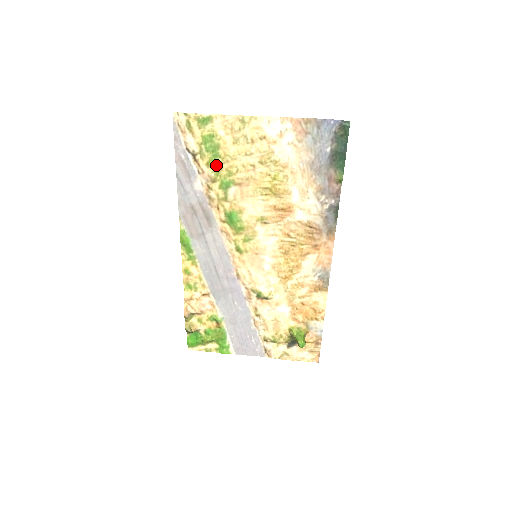
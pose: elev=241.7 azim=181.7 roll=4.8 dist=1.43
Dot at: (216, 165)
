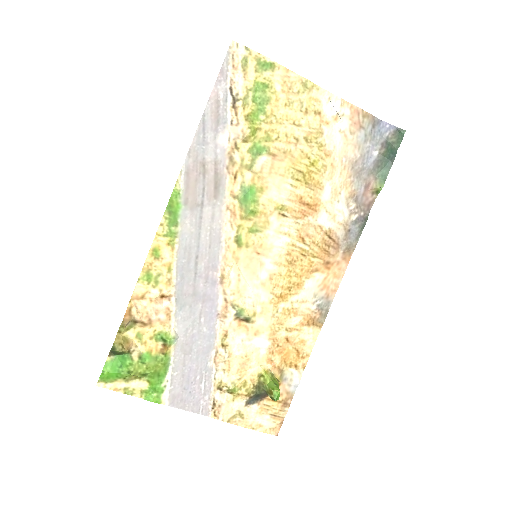
Dot at: (256, 122)
